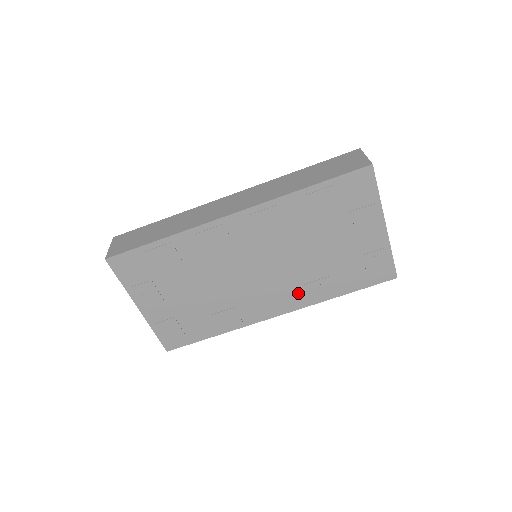
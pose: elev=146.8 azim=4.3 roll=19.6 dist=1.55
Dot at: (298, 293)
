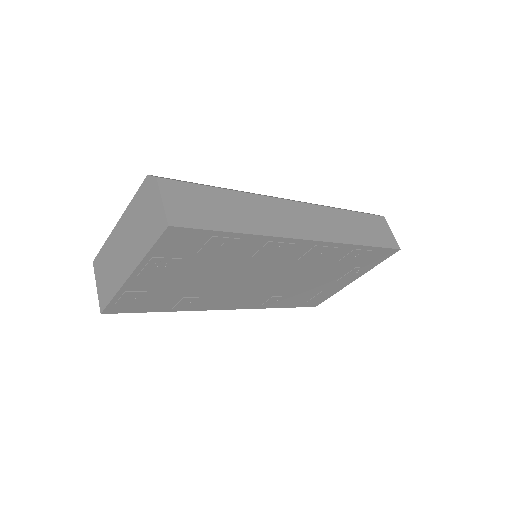
Dot at: (261, 300)
